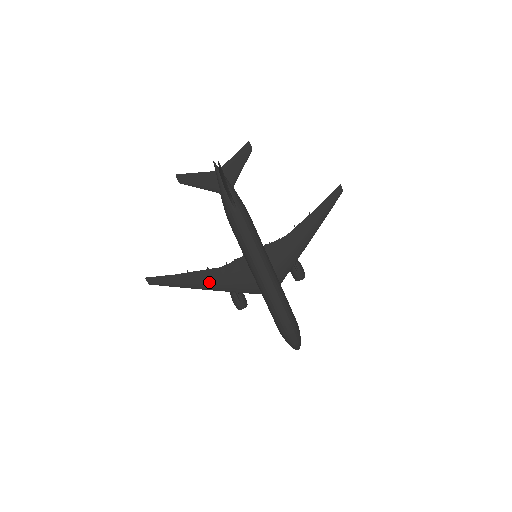
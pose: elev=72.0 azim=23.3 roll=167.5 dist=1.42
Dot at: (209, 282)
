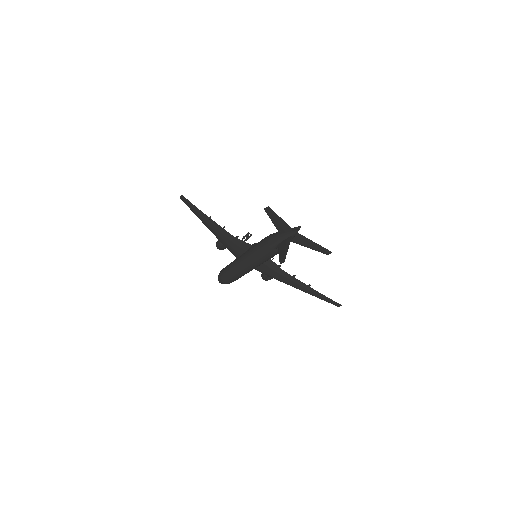
Dot at: (215, 231)
